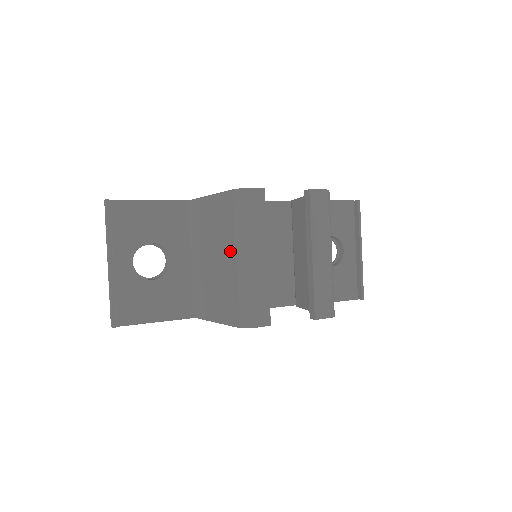
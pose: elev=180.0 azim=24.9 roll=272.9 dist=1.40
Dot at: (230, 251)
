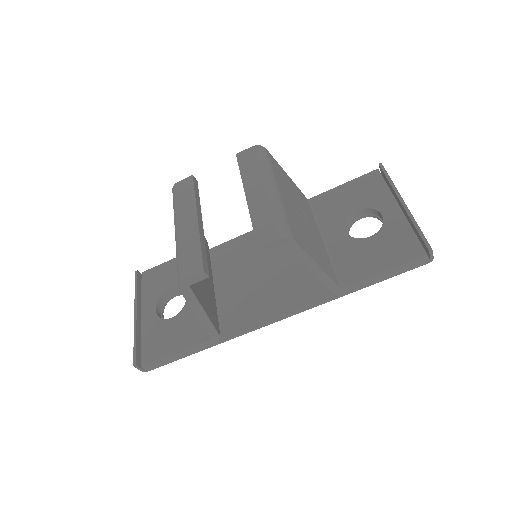
Dot at: occluded
